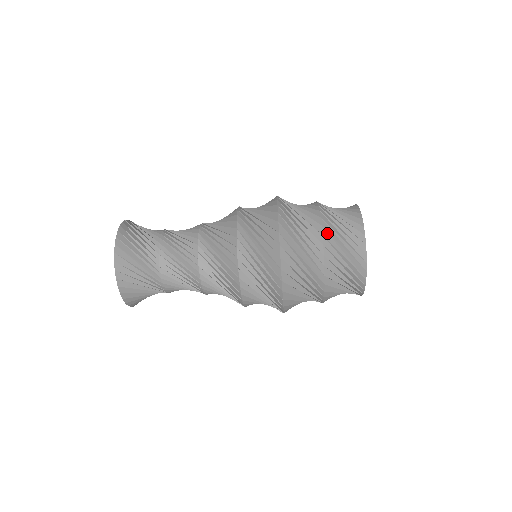
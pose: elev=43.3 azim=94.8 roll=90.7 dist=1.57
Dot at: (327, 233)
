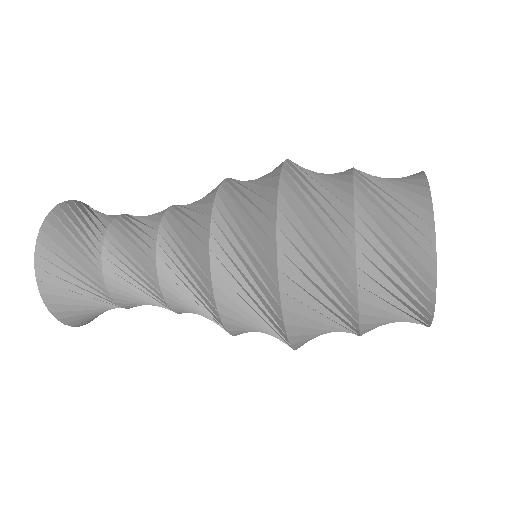
Dot at: (363, 197)
